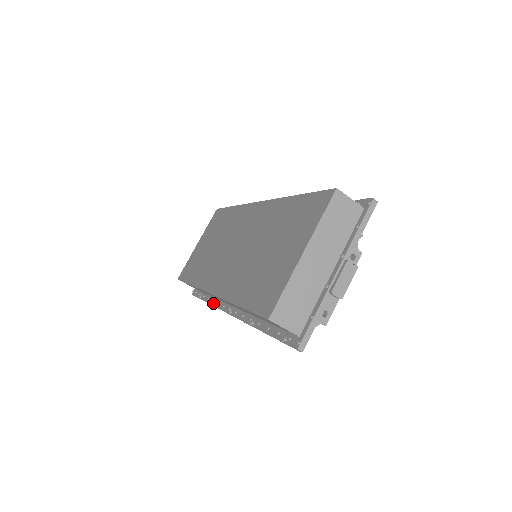
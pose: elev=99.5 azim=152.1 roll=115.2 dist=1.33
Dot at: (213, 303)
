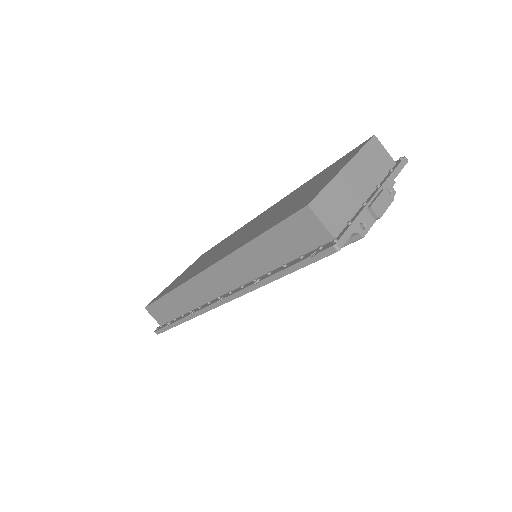
Dot at: (191, 313)
